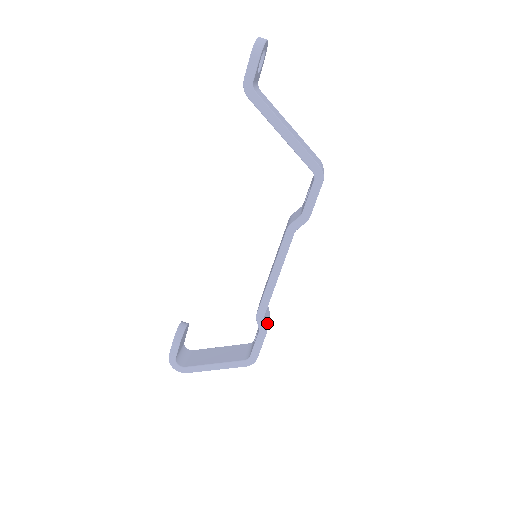
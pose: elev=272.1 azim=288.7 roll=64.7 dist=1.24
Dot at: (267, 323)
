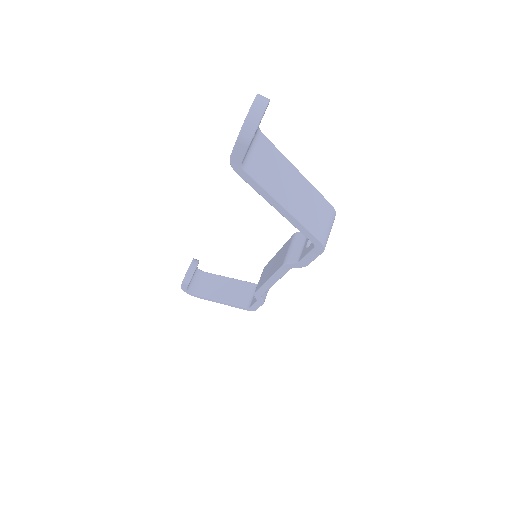
Dot at: (266, 294)
